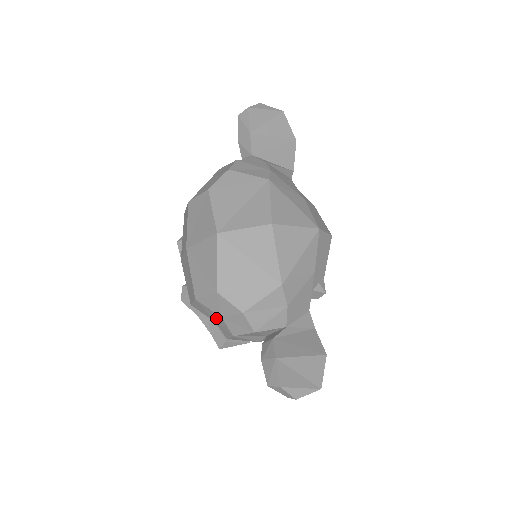
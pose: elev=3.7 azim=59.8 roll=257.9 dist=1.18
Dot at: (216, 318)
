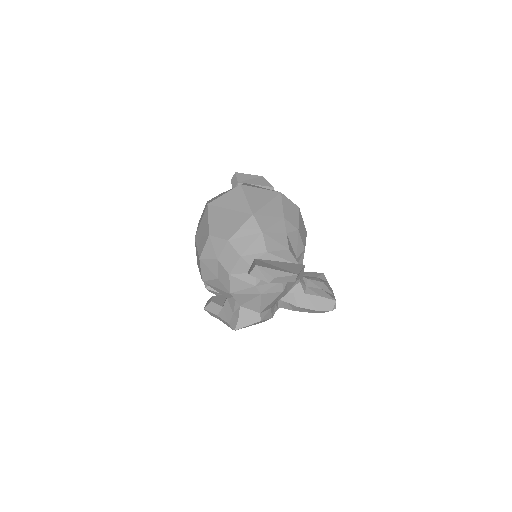
Dot at: (216, 269)
